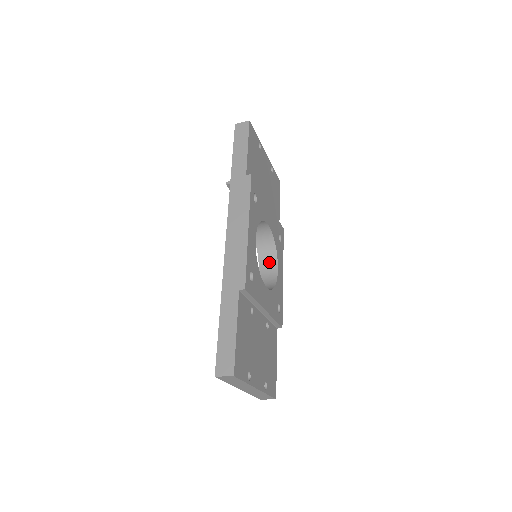
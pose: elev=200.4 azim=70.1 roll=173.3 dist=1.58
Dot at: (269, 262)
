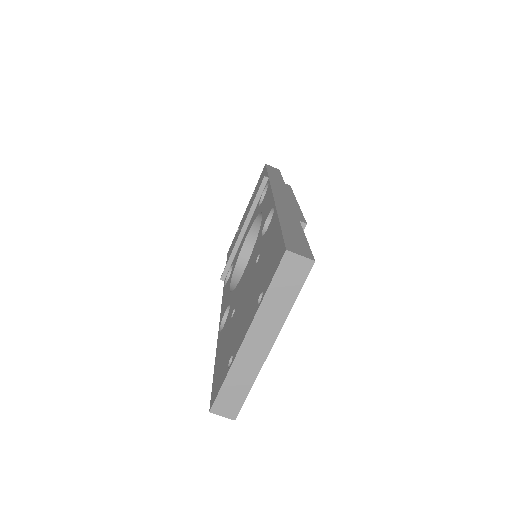
Dot at: occluded
